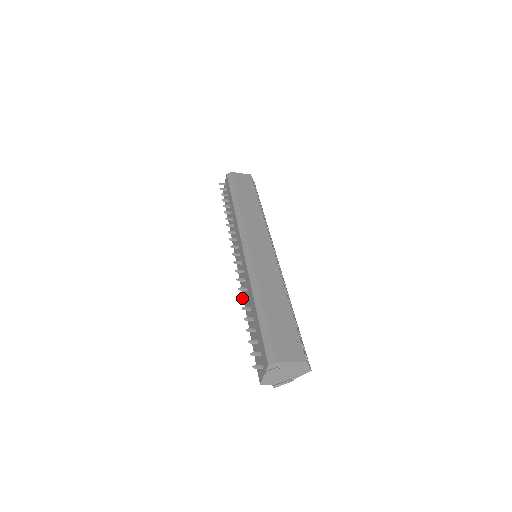
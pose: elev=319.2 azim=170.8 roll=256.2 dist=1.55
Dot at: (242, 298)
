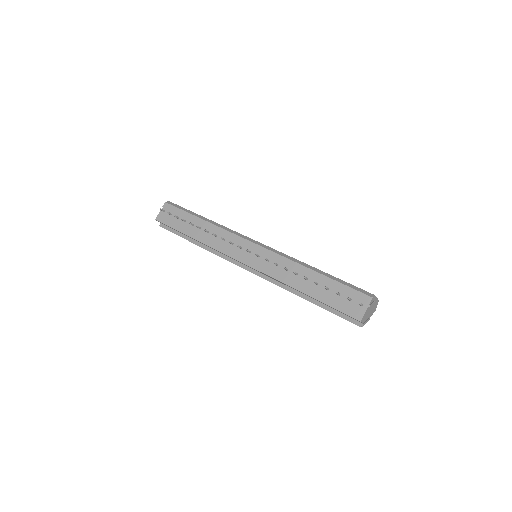
Dot at: occluded
